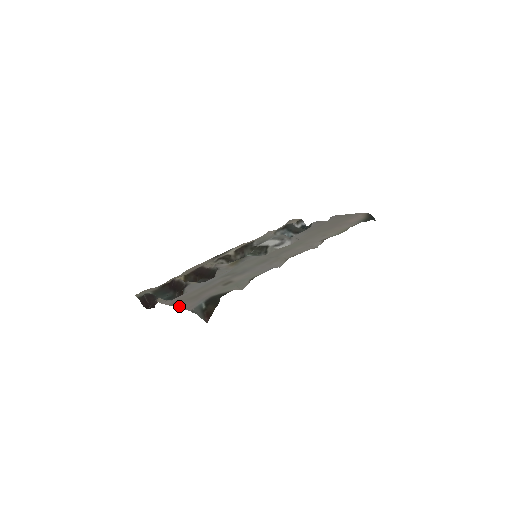
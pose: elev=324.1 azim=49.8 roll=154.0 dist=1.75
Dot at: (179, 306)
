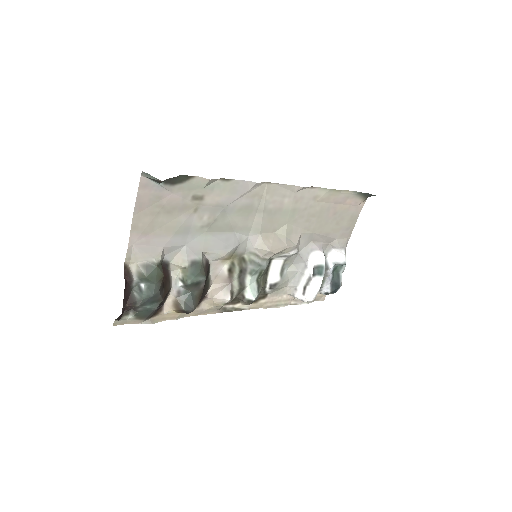
Dot at: (136, 205)
